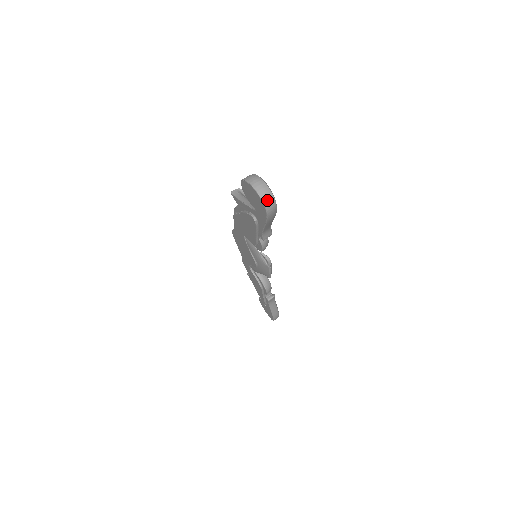
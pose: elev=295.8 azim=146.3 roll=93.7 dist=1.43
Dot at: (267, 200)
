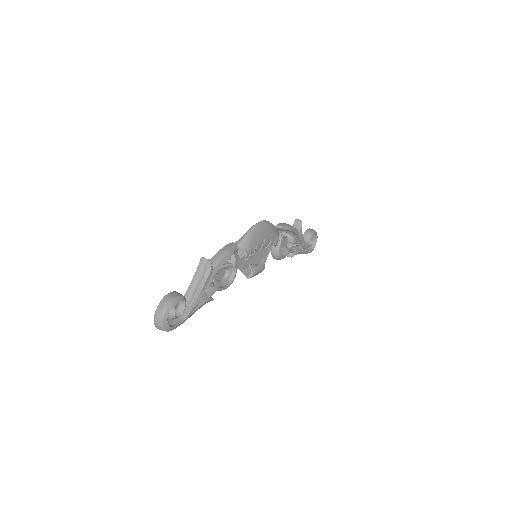
Dot at: (159, 329)
